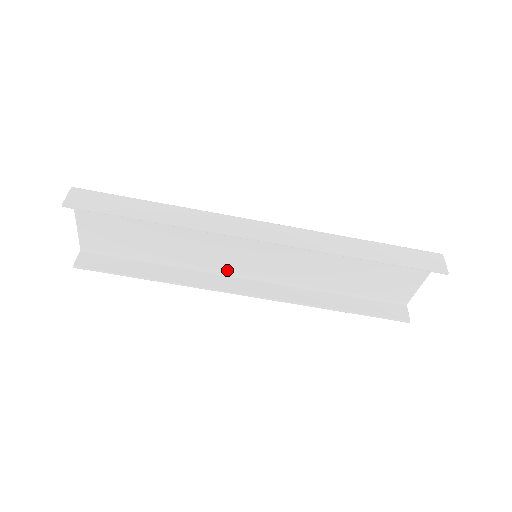
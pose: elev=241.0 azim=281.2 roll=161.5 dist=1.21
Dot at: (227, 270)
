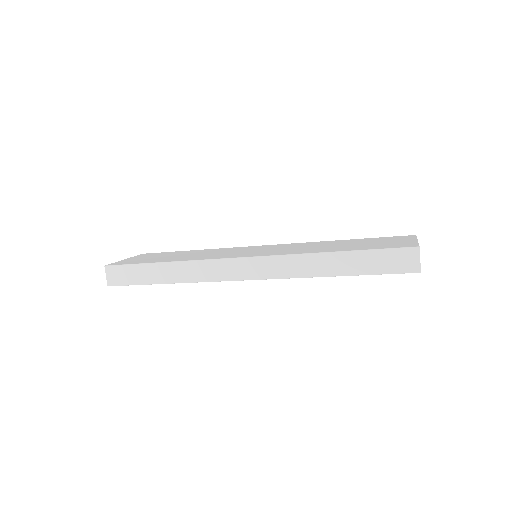
Dot at: occluded
